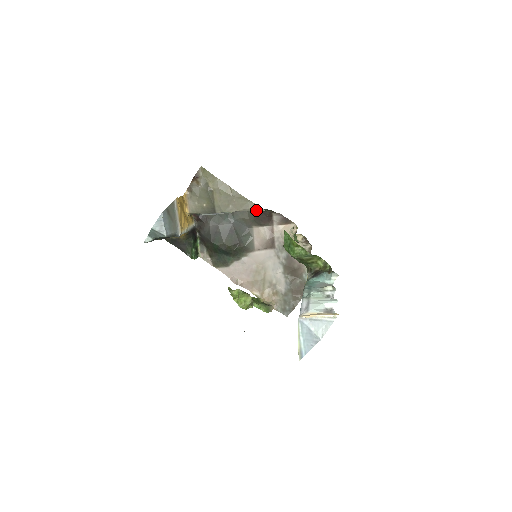
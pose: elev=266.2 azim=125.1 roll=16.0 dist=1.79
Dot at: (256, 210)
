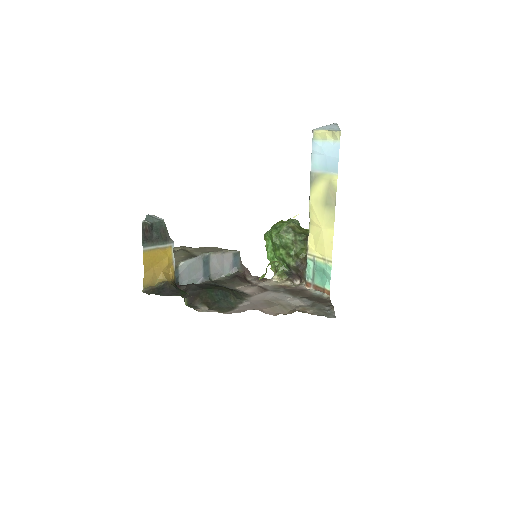
Dot at: (231, 252)
